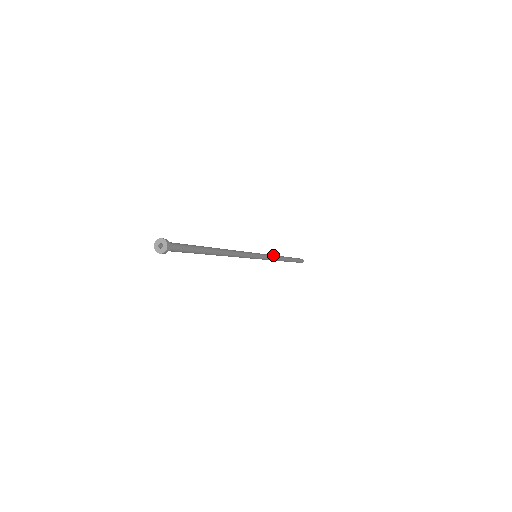
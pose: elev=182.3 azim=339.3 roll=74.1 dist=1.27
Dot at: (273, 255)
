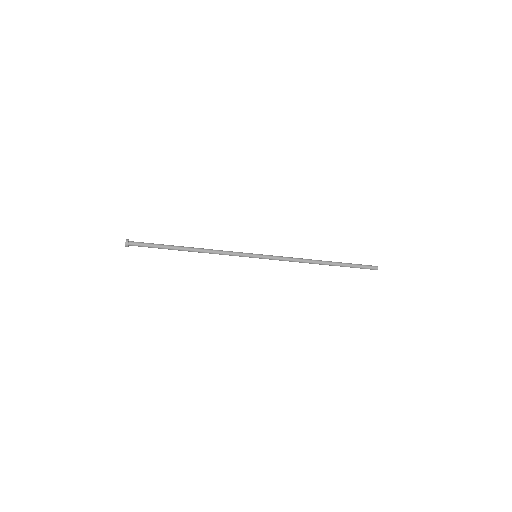
Dot at: (291, 257)
